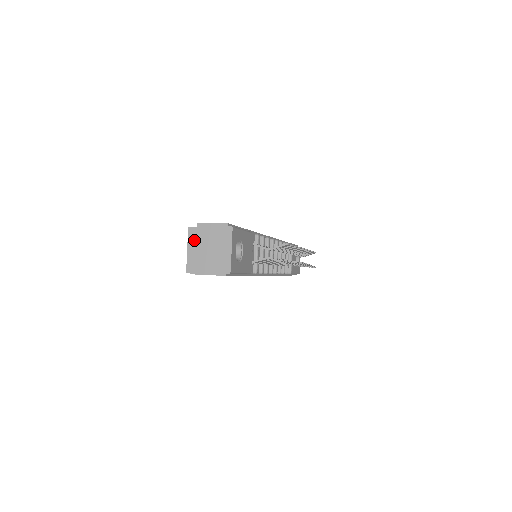
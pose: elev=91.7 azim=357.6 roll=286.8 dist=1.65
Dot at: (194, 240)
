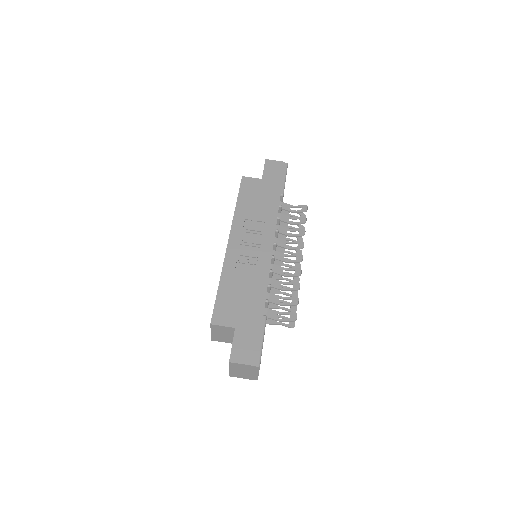
Dot at: (217, 330)
